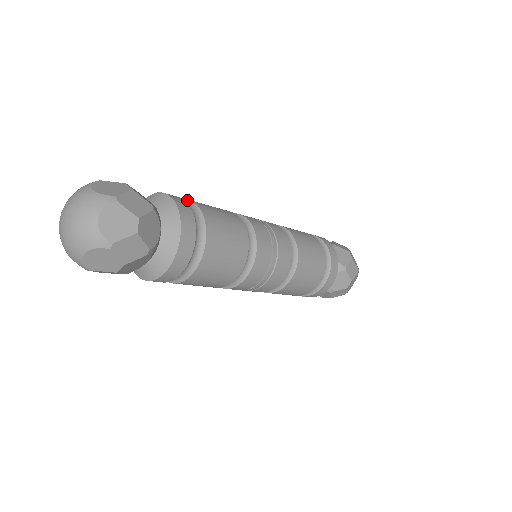
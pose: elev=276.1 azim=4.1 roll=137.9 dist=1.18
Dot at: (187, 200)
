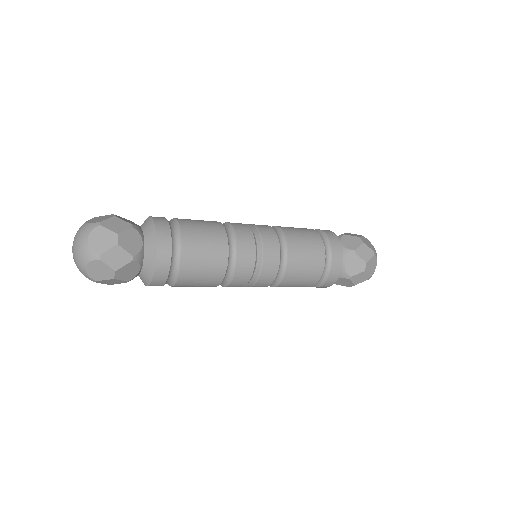
Dot at: (172, 219)
